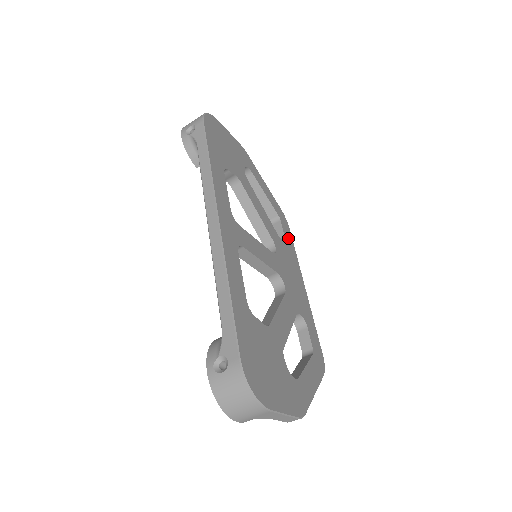
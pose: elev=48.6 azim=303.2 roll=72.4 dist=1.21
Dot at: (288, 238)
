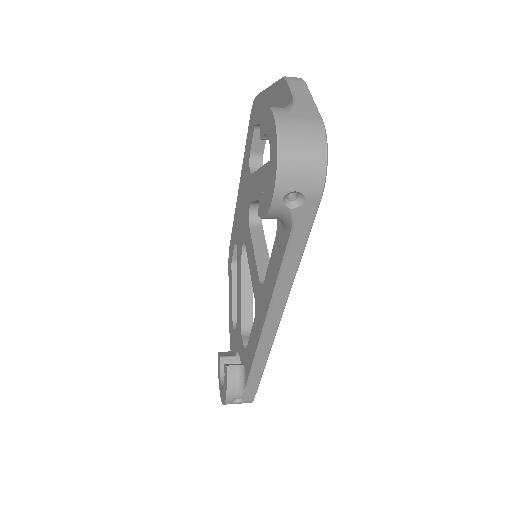
Dot at: occluded
